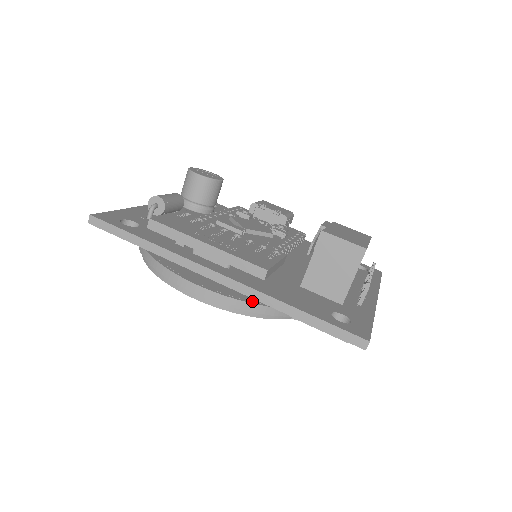
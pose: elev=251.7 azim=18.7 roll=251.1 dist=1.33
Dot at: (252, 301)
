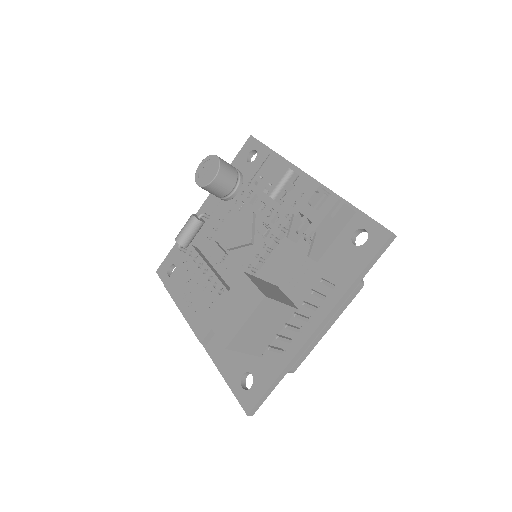
Dot at: occluded
